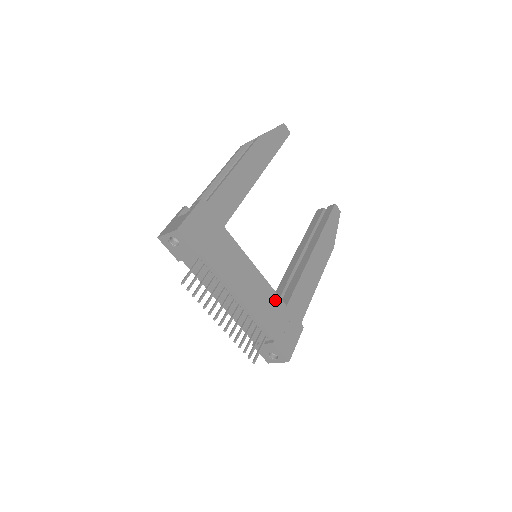
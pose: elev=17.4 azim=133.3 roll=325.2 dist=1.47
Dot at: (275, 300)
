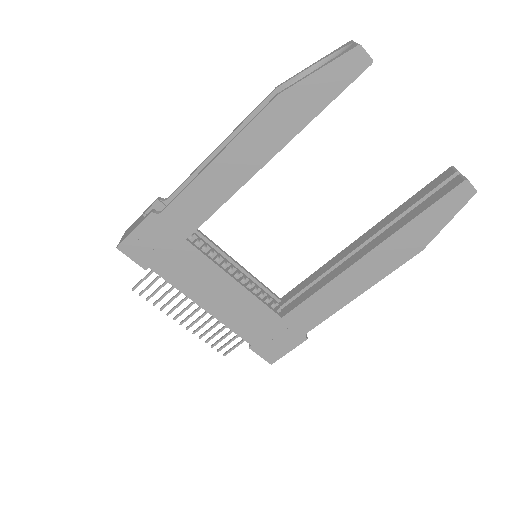
Dot at: (262, 312)
